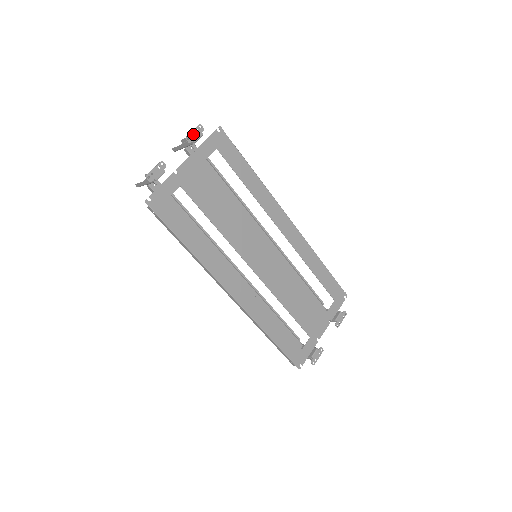
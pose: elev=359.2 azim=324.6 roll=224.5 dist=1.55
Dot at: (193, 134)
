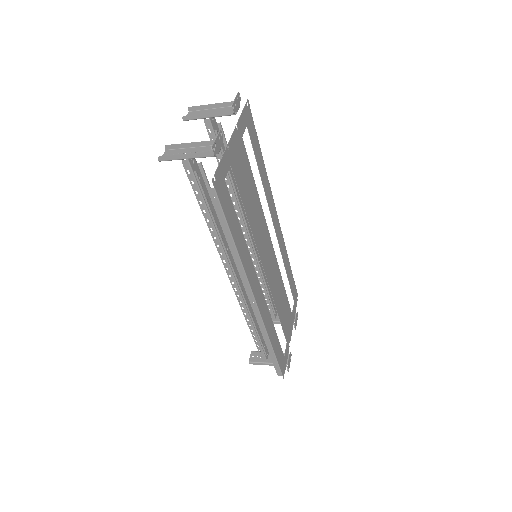
Dot at: (236, 103)
